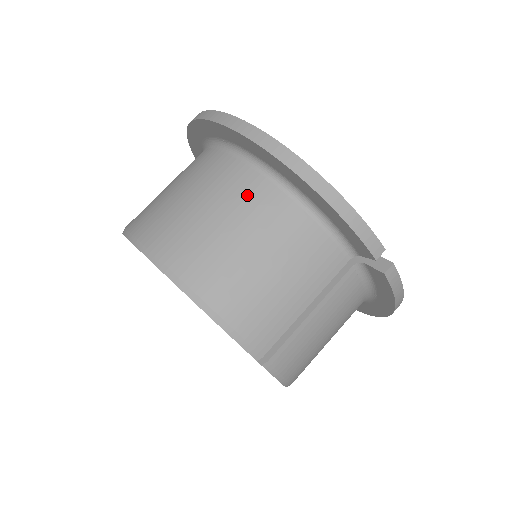
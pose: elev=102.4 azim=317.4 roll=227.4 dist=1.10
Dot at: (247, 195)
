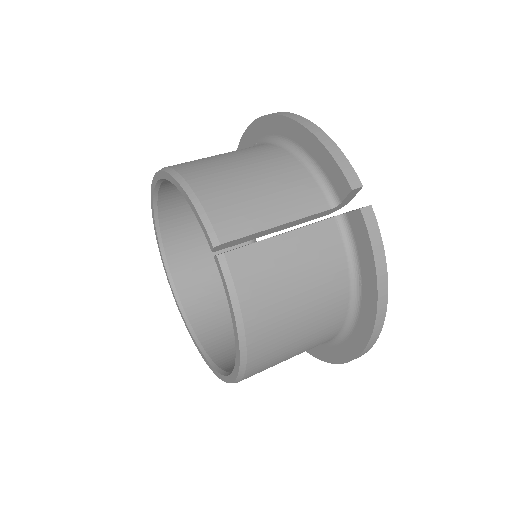
Dot at: (256, 149)
